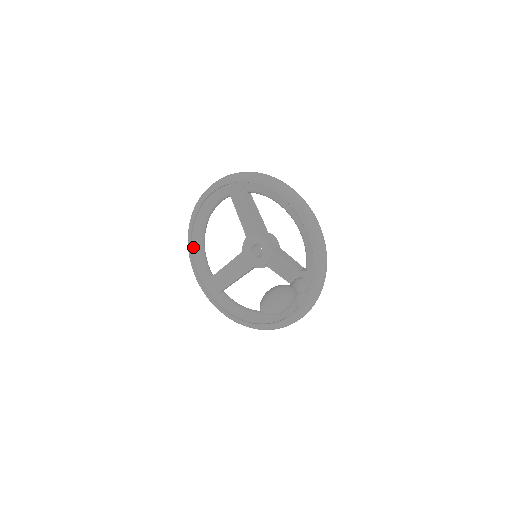
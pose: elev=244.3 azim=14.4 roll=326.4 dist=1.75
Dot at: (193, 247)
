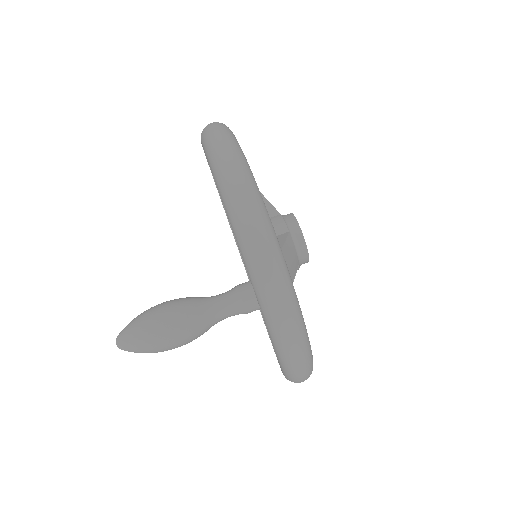
Dot at: occluded
